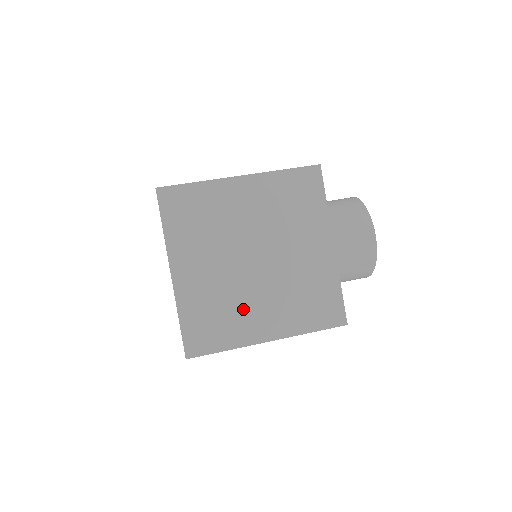
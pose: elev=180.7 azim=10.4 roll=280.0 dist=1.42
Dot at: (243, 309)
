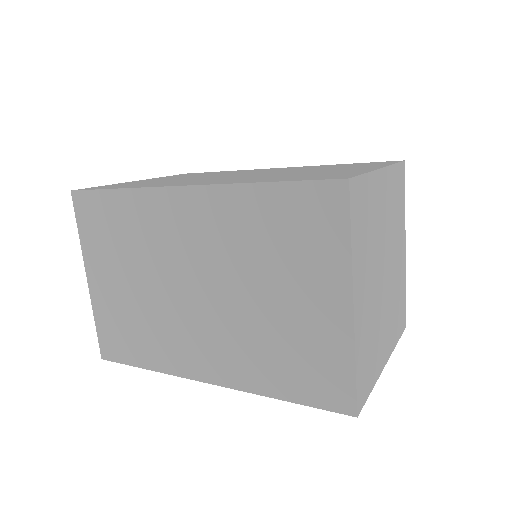
Dot at: (379, 334)
